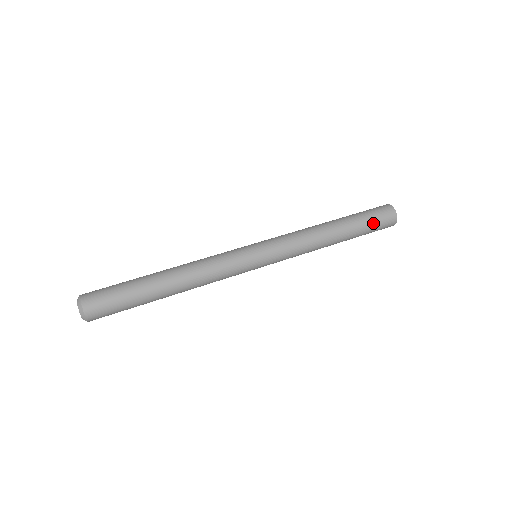
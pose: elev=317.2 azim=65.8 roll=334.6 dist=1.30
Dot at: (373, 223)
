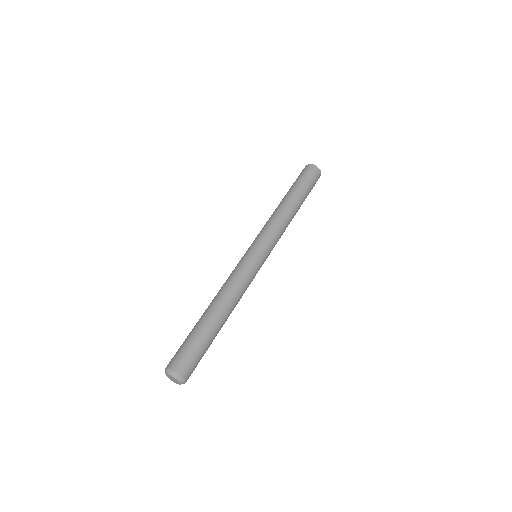
Dot at: occluded
